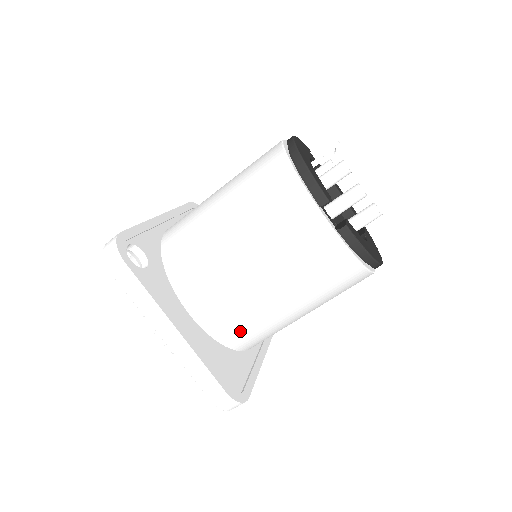
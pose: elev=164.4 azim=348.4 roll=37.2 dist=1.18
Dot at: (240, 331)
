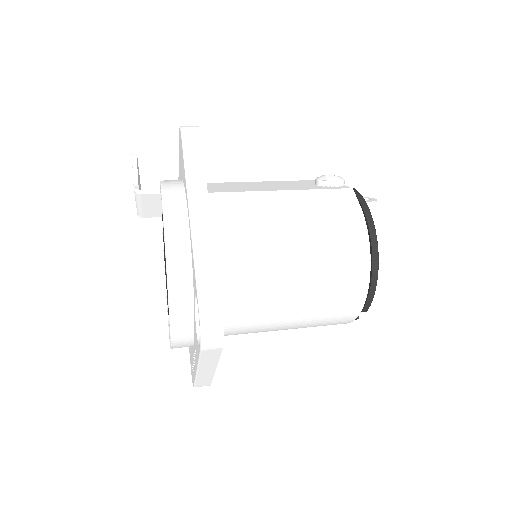
Dot at: occluded
